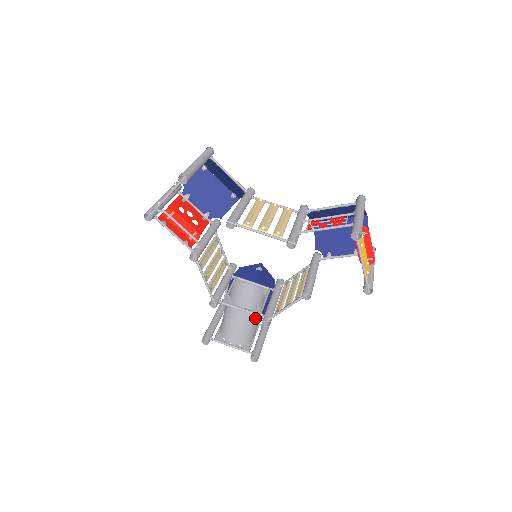
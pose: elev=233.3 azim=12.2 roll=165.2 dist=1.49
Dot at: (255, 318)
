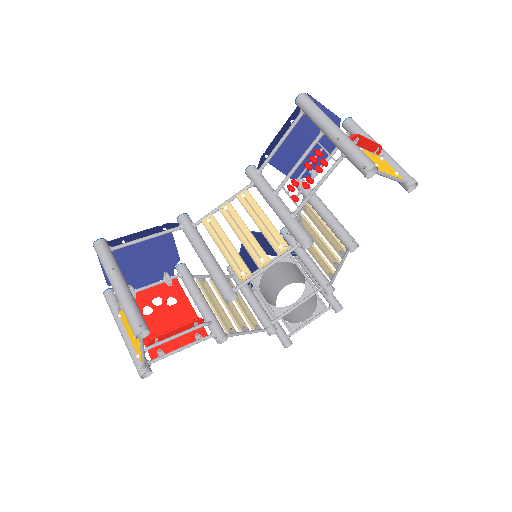
Dot at: occluded
